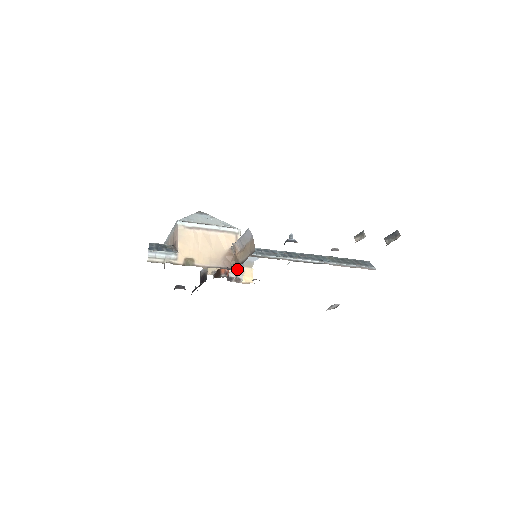
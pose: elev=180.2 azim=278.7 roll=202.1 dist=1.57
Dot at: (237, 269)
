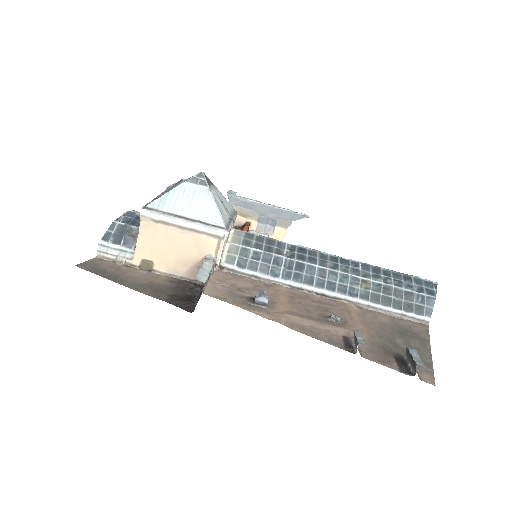
Dot at: (265, 227)
